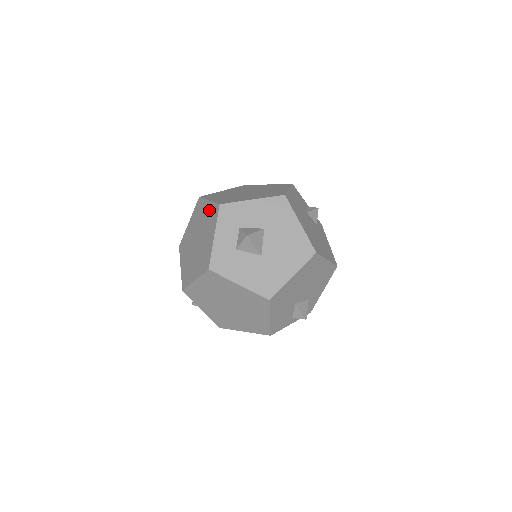
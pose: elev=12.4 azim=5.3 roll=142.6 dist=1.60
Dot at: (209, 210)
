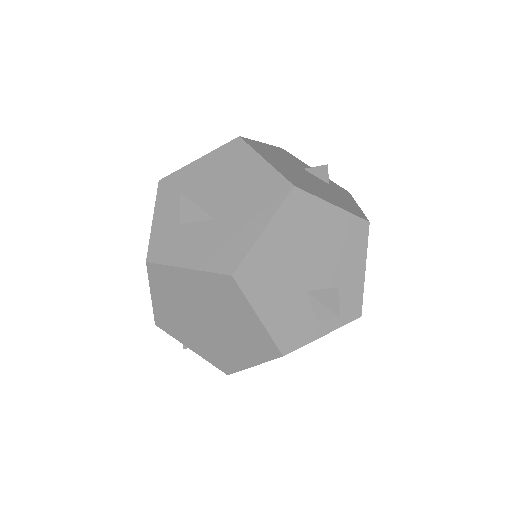
Dot at: occluded
